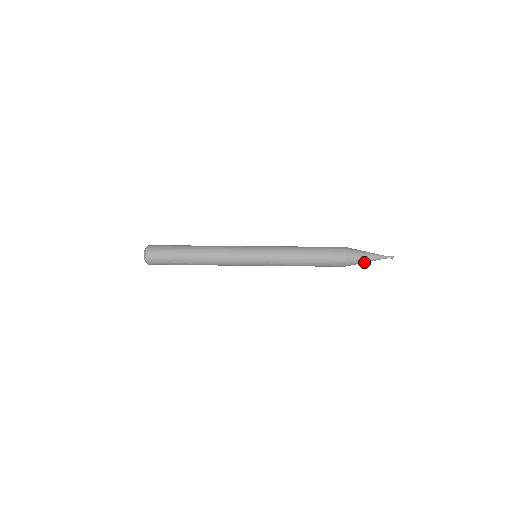
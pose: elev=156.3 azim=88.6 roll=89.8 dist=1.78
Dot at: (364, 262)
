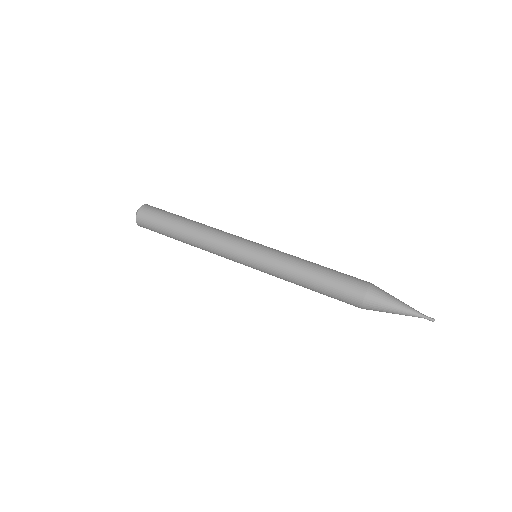
Dot at: occluded
